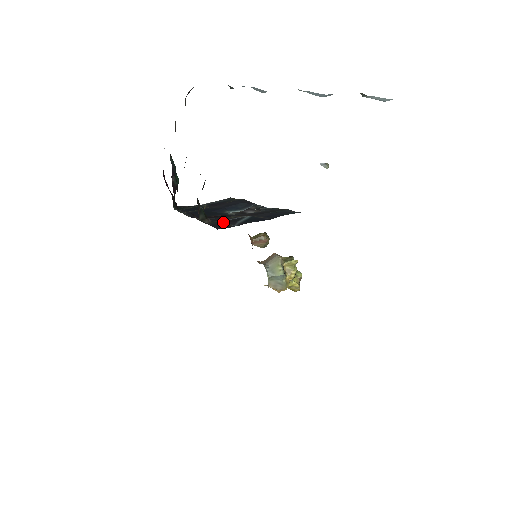
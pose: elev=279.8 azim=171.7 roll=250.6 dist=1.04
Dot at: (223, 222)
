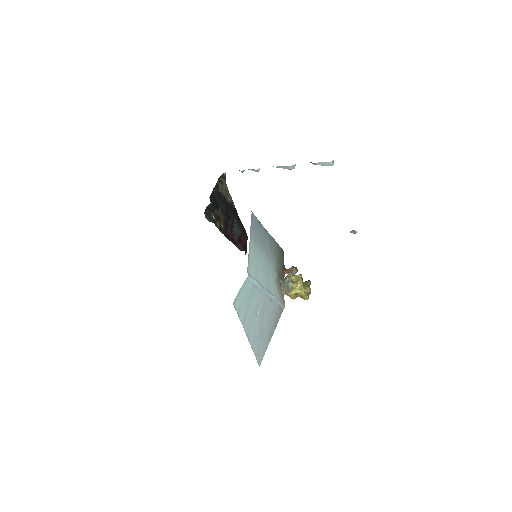
Dot at: occluded
